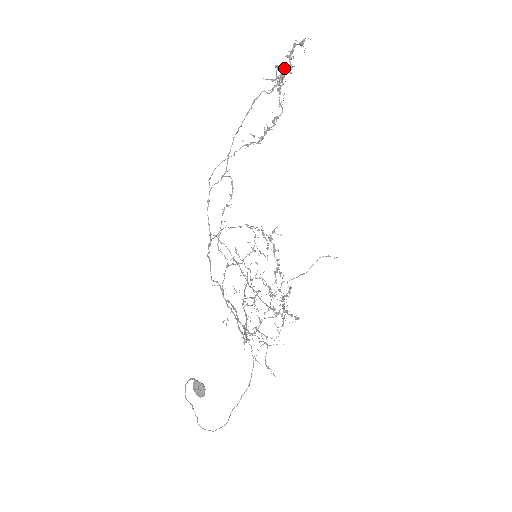
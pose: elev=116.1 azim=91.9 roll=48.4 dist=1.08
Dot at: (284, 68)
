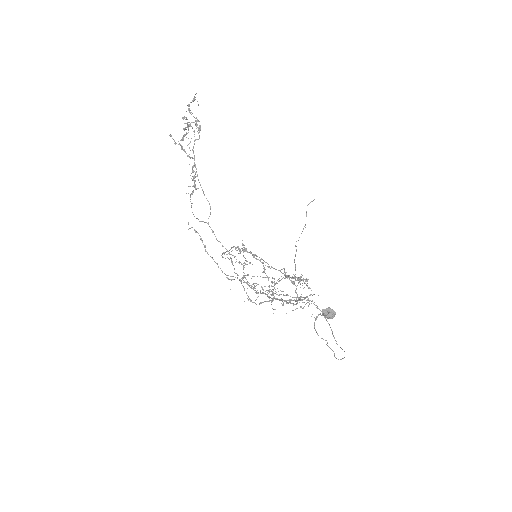
Dot at: occluded
